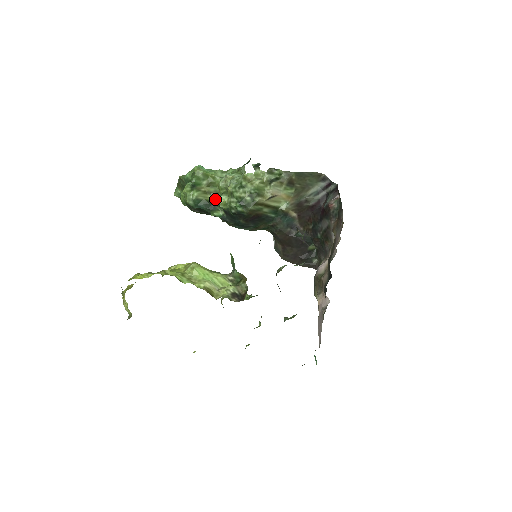
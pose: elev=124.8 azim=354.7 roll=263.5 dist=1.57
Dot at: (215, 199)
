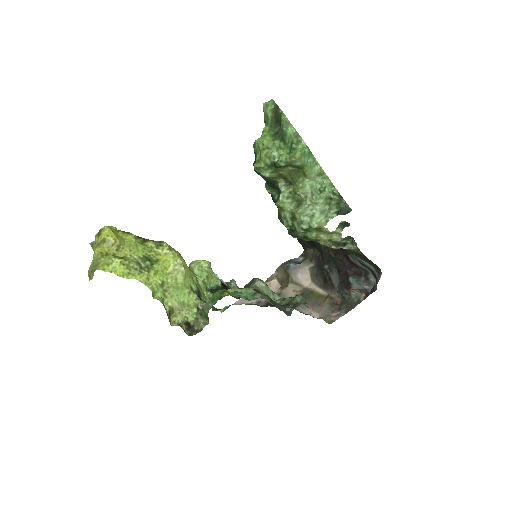
Dot at: (282, 187)
